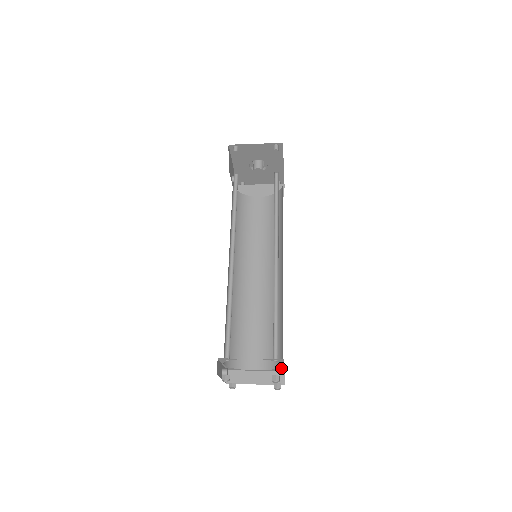
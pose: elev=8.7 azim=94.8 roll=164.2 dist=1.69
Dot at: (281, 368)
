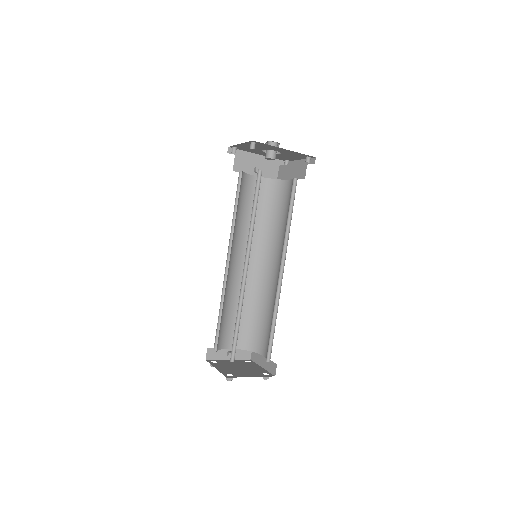
Dot at: occluded
